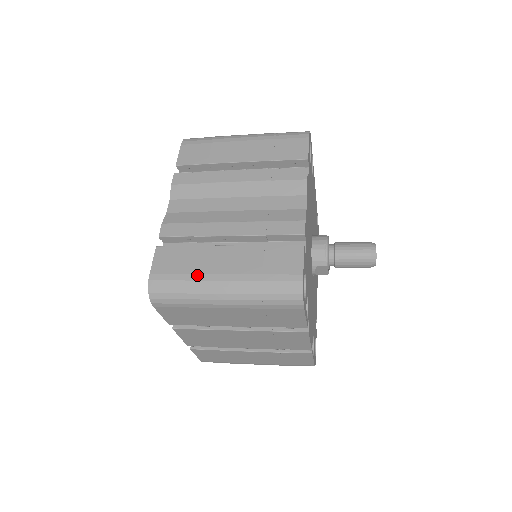
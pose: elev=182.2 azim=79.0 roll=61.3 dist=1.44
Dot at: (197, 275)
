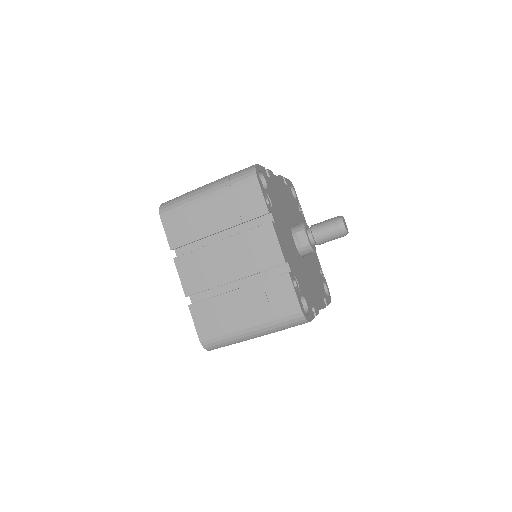
Dot at: occluded
